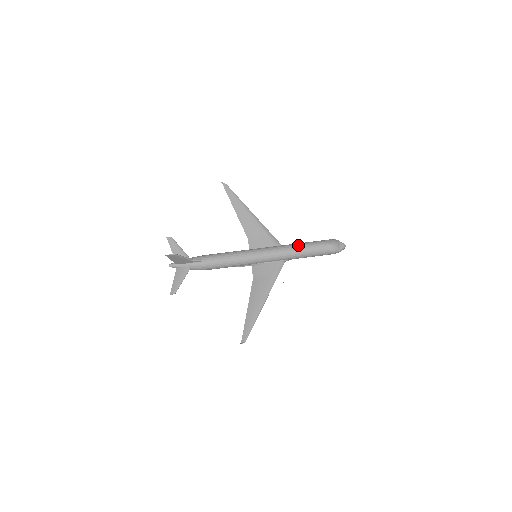
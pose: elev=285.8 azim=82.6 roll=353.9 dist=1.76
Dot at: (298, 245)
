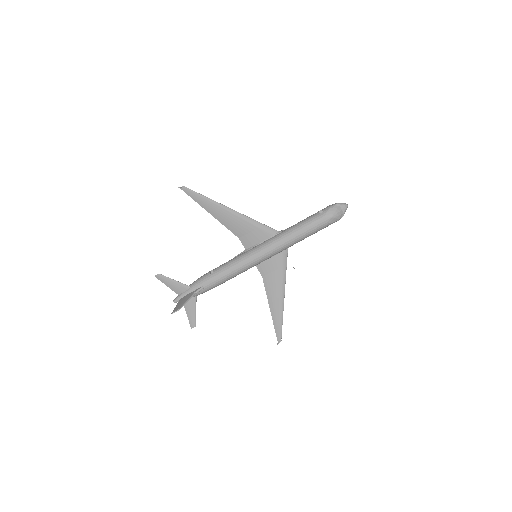
Dot at: (297, 232)
